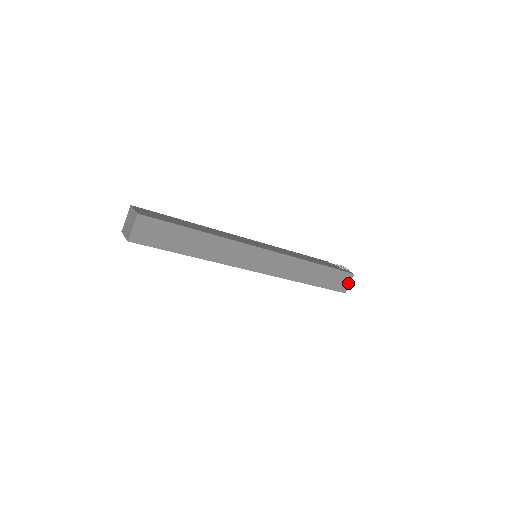
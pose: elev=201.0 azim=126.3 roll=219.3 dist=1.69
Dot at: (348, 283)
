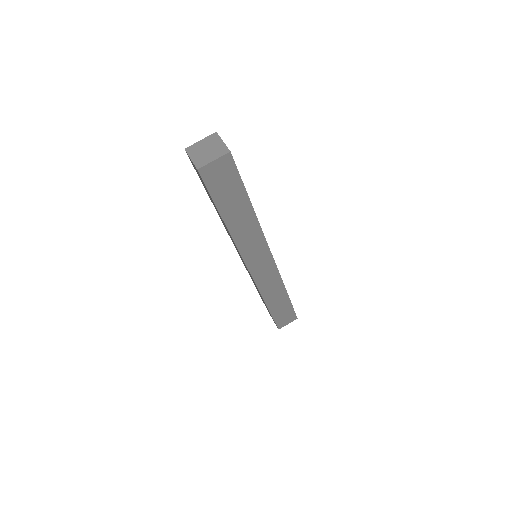
Dot at: (288, 323)
